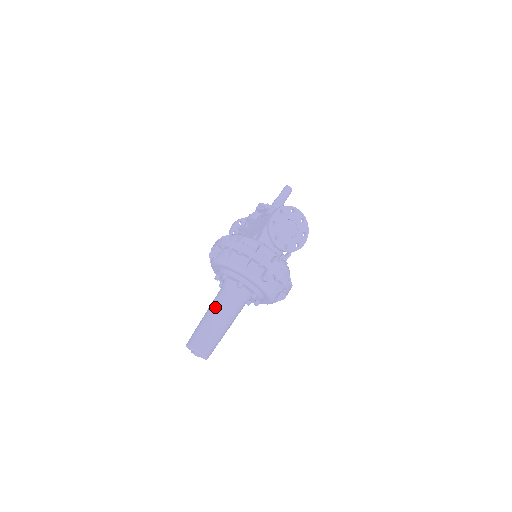
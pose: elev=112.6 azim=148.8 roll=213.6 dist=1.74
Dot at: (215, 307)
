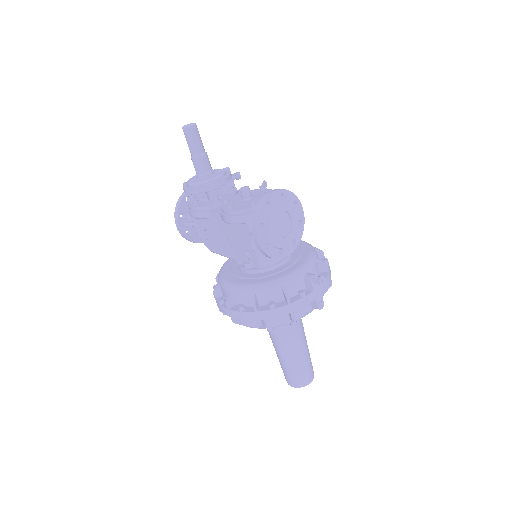
Dot at: (285, 348)
